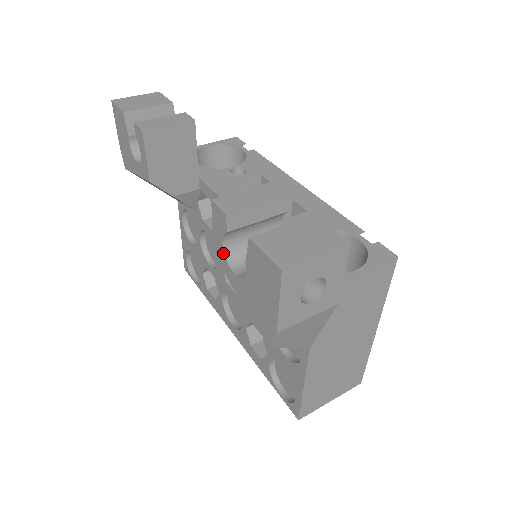
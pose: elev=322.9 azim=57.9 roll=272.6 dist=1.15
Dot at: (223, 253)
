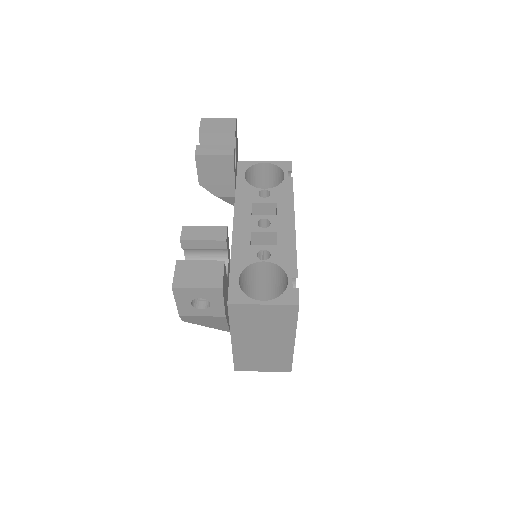
Dot at: (185, 257)
